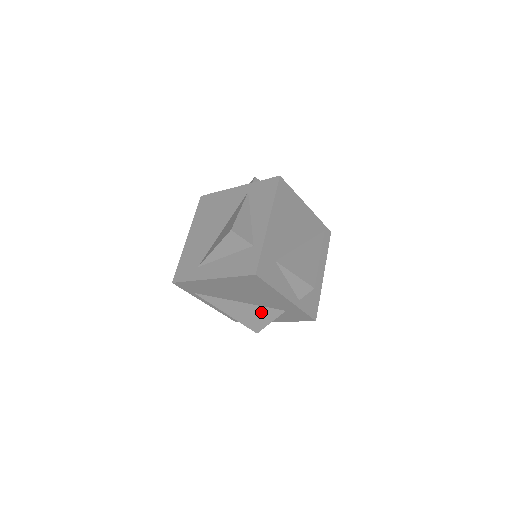
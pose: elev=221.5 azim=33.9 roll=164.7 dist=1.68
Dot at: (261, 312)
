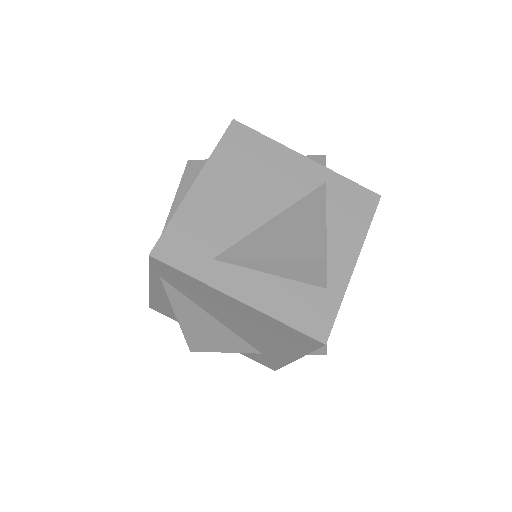
Dot at: (229, 340)
